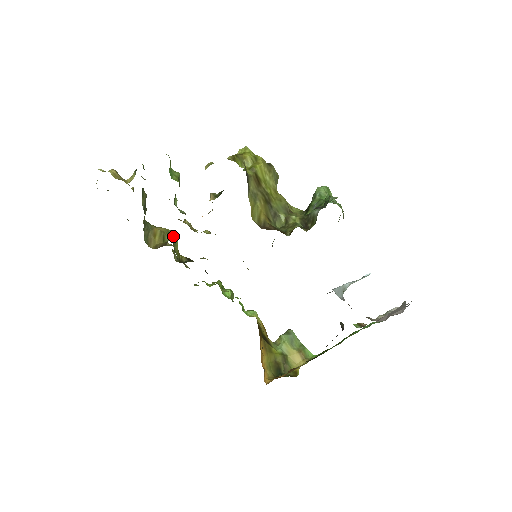
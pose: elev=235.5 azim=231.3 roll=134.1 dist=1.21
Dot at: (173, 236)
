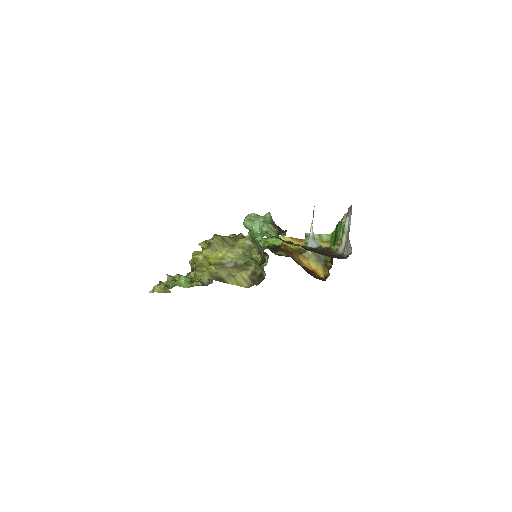
Dot at: occluded
